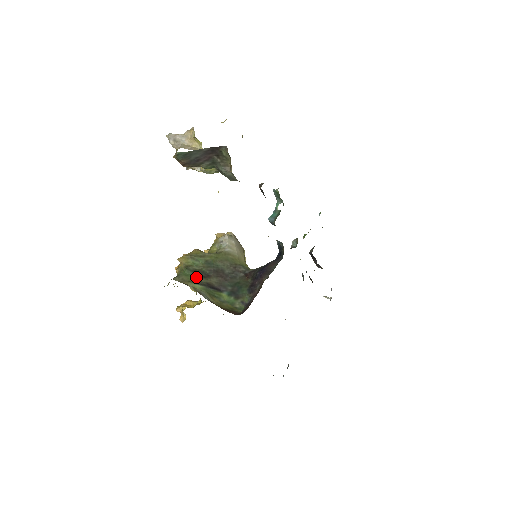
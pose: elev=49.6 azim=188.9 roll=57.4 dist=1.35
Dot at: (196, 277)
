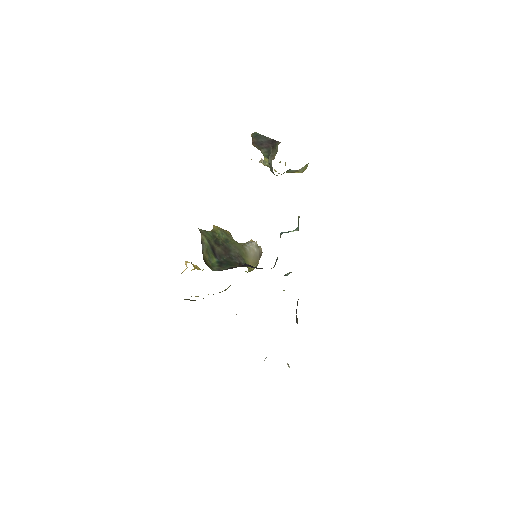
Dot at: (211, 239)
